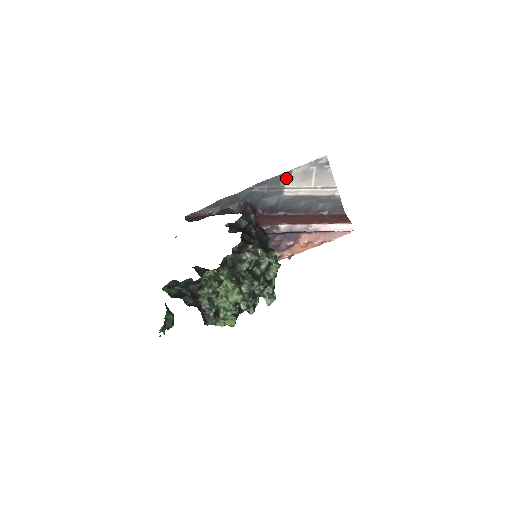
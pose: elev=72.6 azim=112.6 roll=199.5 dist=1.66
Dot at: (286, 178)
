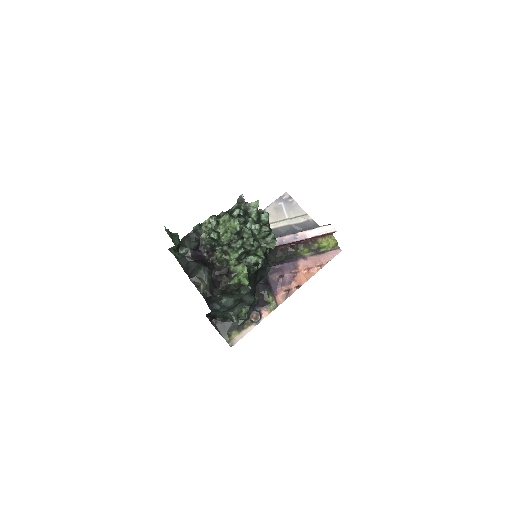
Dot at: occluded
